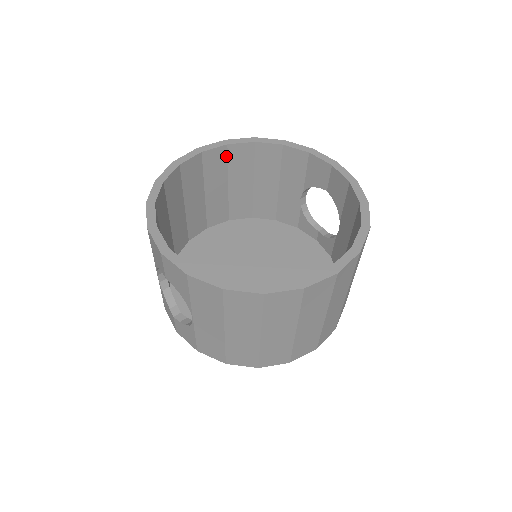
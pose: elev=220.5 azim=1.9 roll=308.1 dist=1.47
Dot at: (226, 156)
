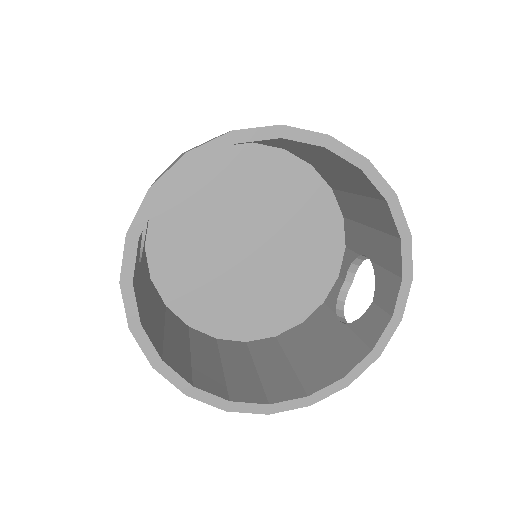
Dot at: (351, 167)
